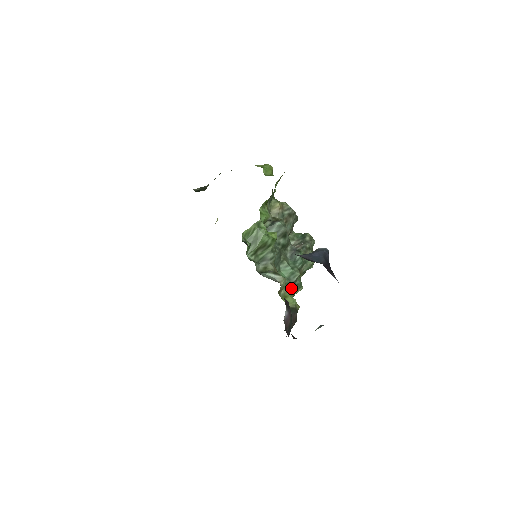
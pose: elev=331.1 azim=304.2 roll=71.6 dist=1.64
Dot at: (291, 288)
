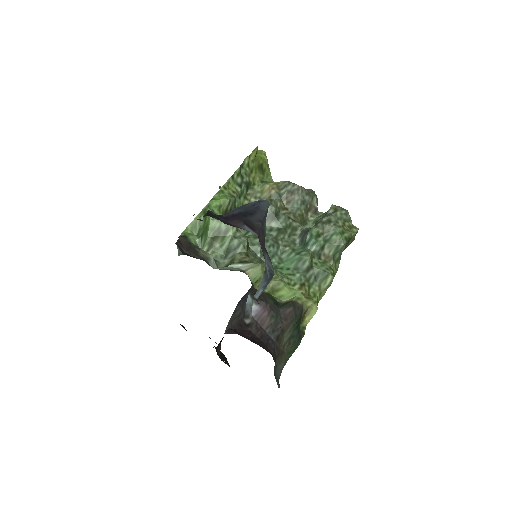
Dot at: (301, 279)
